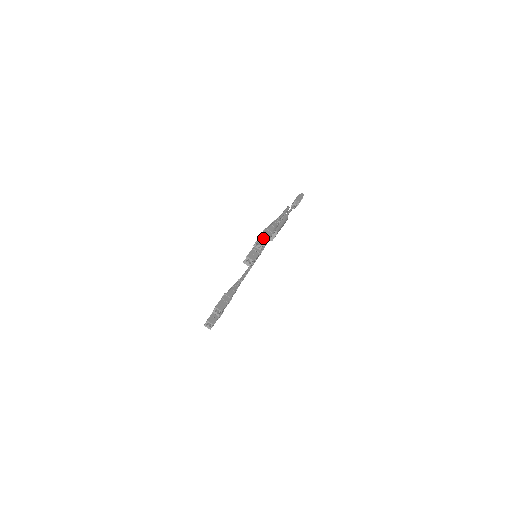
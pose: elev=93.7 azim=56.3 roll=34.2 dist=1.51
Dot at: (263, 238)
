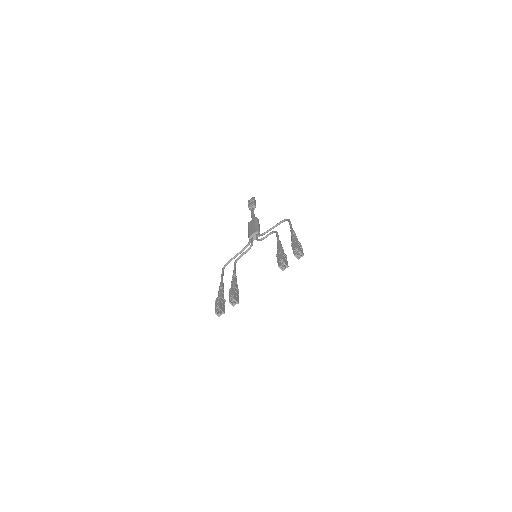
Dot at: (301, 250)
